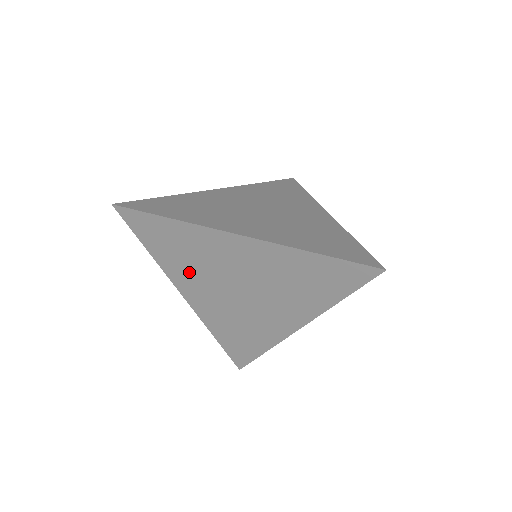
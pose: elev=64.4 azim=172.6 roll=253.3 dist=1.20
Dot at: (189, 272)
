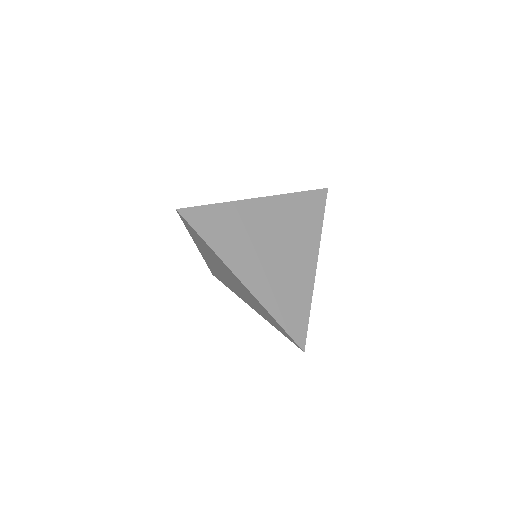
Dot at: (240, 250)
